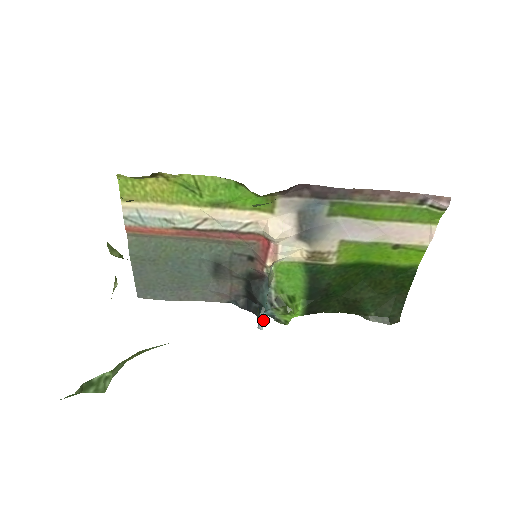
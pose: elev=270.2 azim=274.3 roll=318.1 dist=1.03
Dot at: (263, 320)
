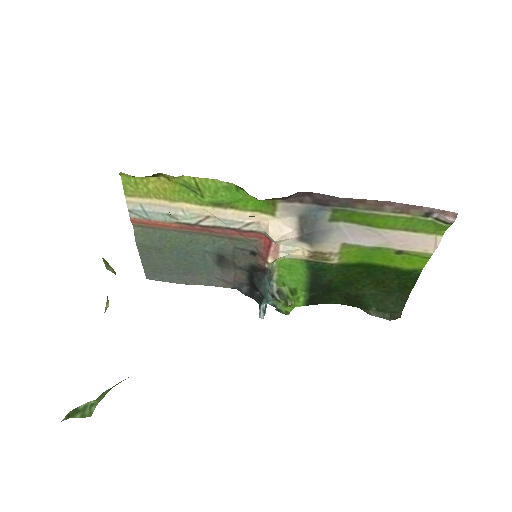
Dot at: (264, 310)
